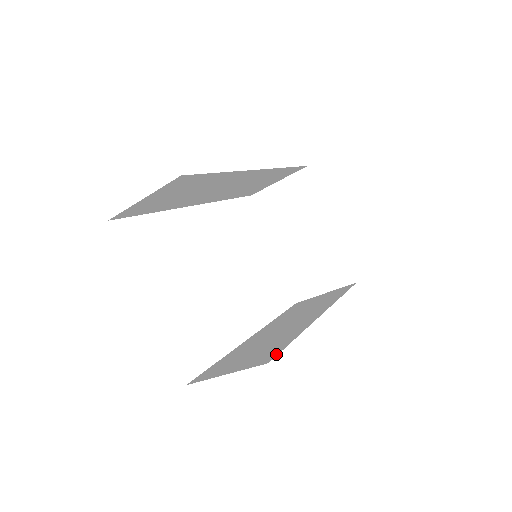
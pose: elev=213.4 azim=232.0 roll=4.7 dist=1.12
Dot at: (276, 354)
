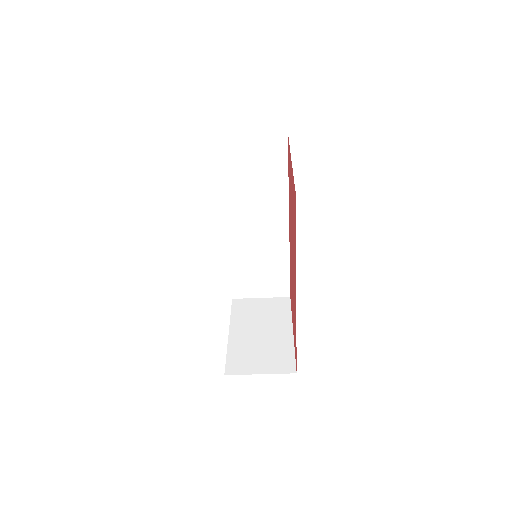
Dot at: occluded
